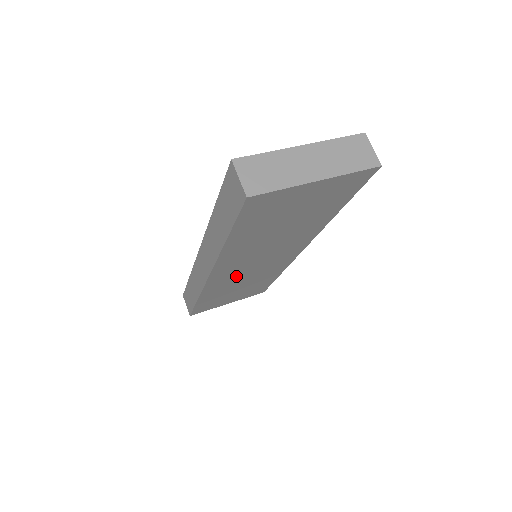
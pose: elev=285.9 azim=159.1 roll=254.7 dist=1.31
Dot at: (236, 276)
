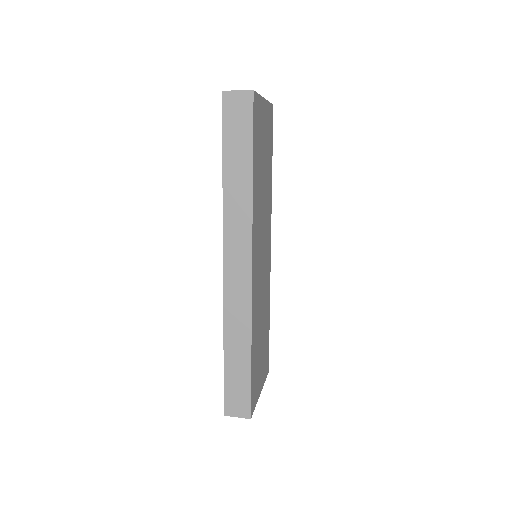
Dot at: (258, 288)
